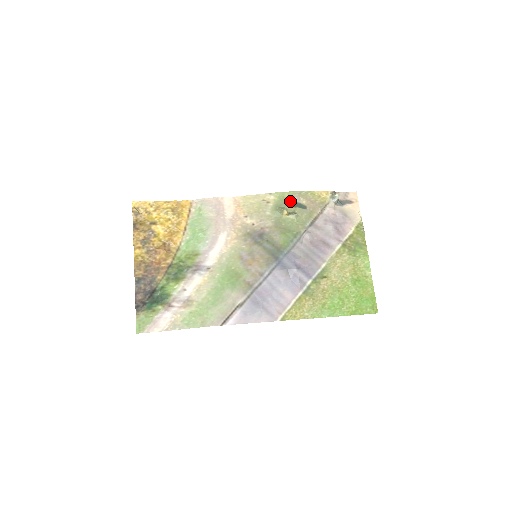
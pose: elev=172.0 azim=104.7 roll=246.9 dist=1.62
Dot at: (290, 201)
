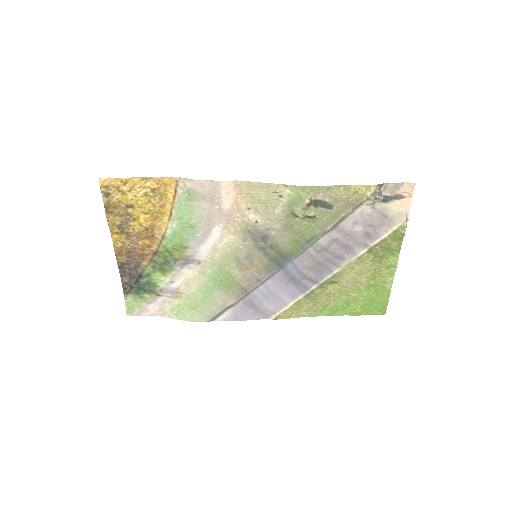
Dot at: (311, 200)
